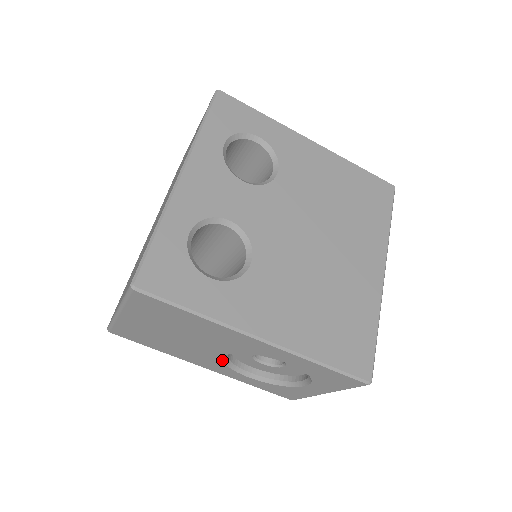
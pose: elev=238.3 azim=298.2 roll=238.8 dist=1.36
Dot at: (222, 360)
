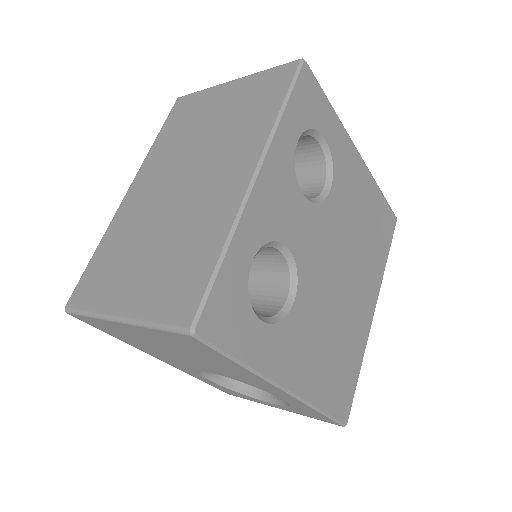
Dot at: (200, 370)
